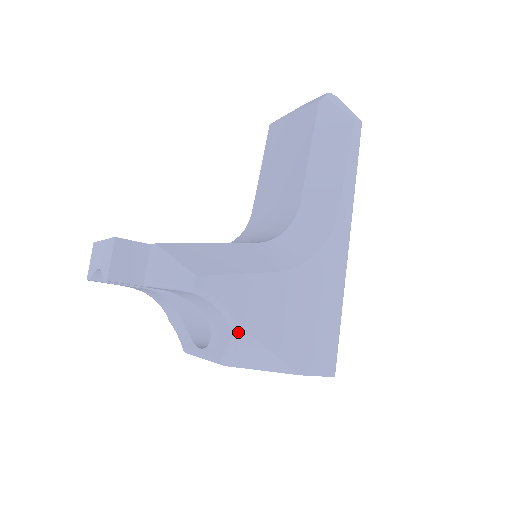
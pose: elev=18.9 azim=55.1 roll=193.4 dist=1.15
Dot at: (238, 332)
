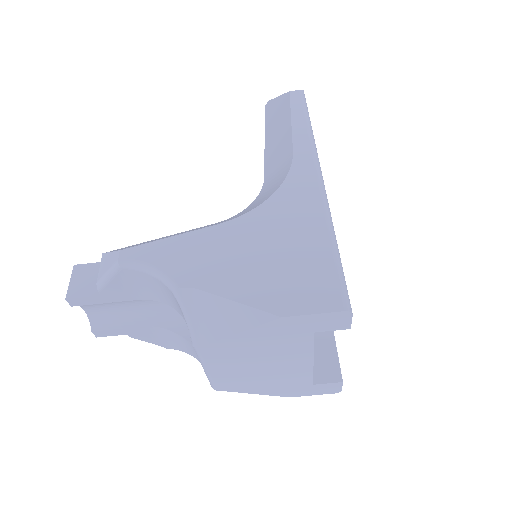
Dot at: (176, 288)
